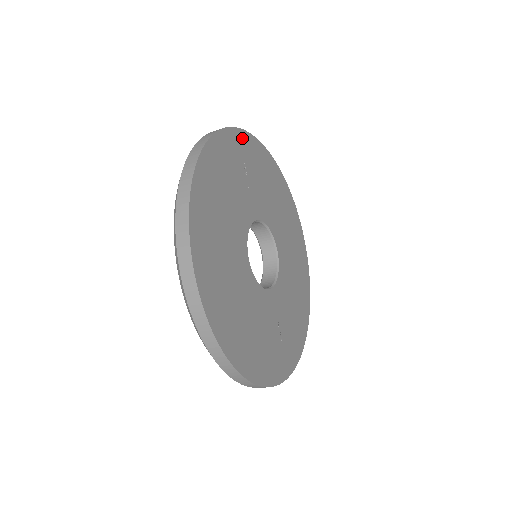
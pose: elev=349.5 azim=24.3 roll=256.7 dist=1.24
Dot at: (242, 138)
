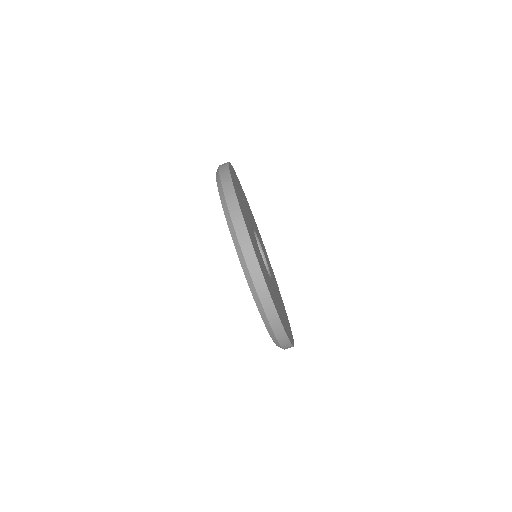
Dot at: (234, 172)
